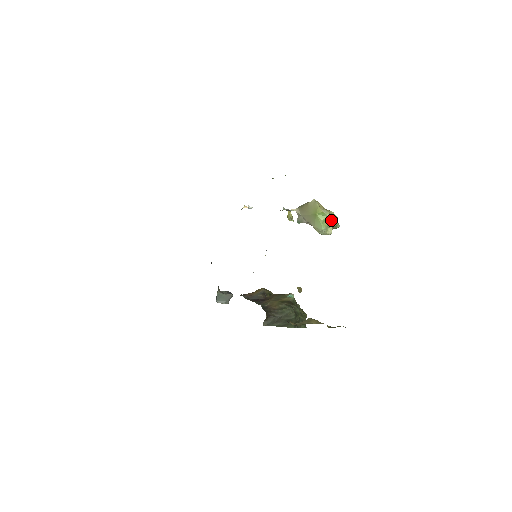
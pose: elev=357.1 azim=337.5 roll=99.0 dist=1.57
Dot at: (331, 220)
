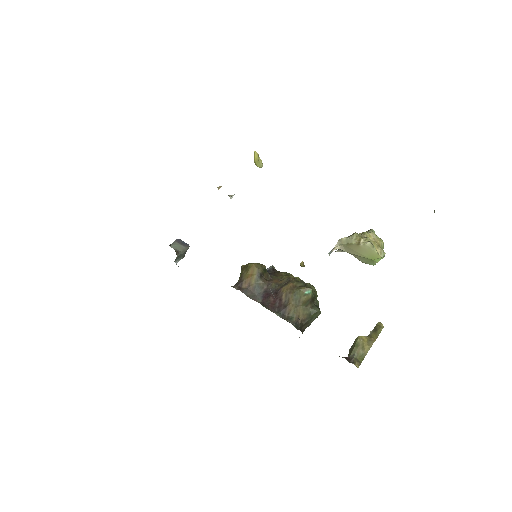
Dot at: occluded
